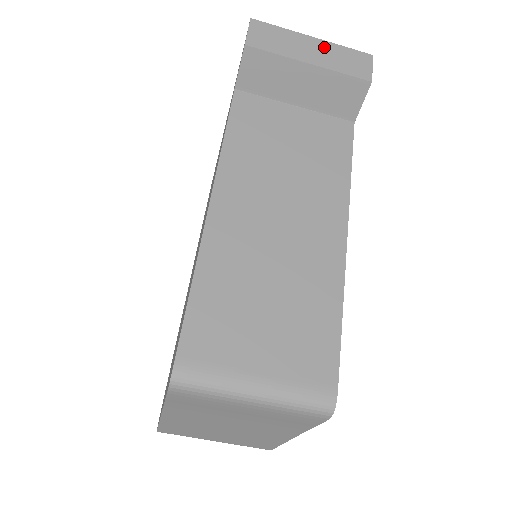
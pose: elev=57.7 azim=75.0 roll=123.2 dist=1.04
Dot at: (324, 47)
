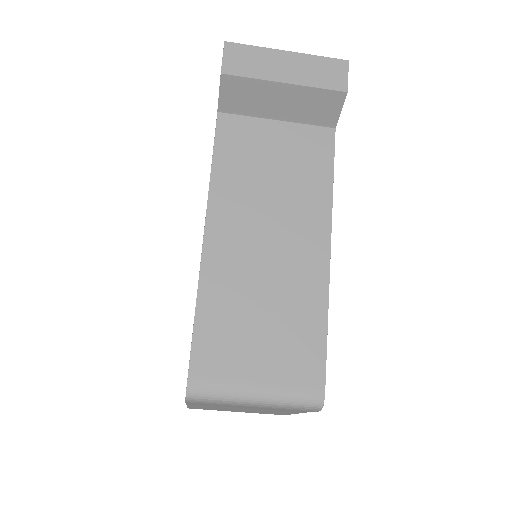
Dot at: (299, 61)
